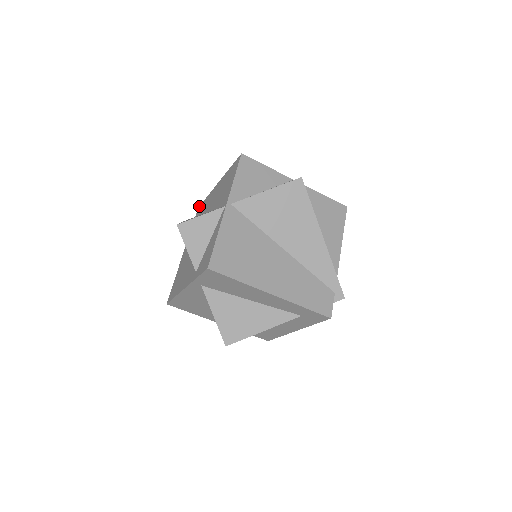
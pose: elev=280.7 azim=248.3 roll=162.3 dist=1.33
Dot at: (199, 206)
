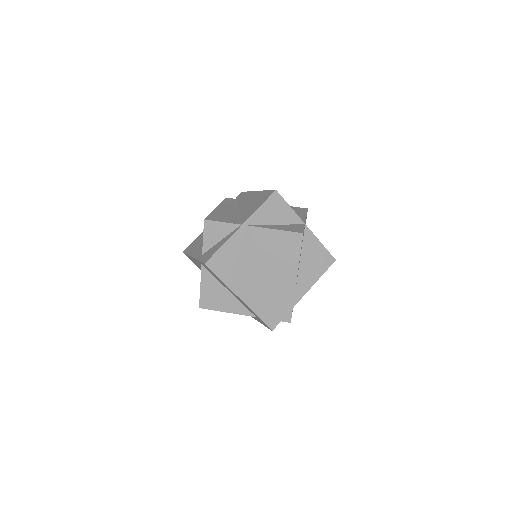
Dot at: (243, 192)
